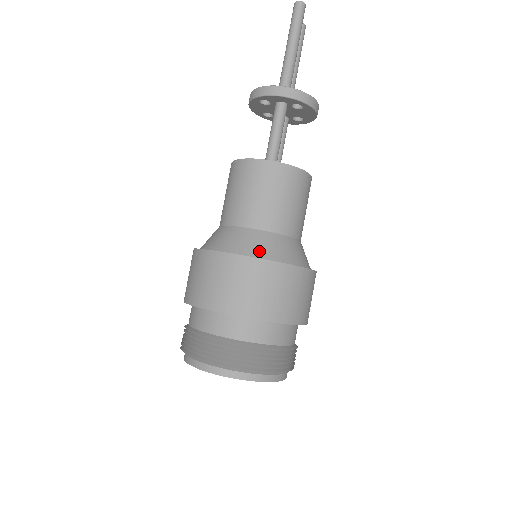
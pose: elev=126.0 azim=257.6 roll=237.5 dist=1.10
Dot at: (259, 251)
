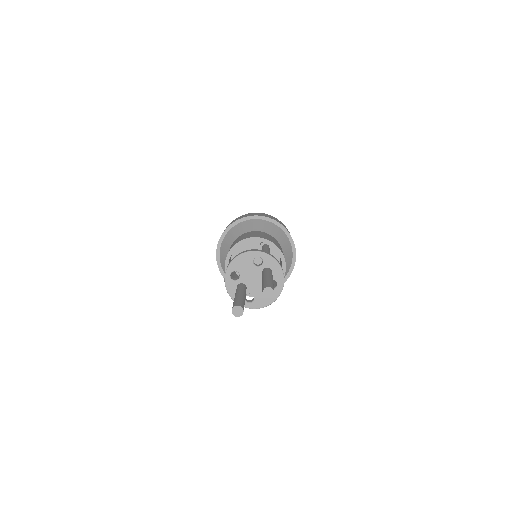
Dot at: occluded
